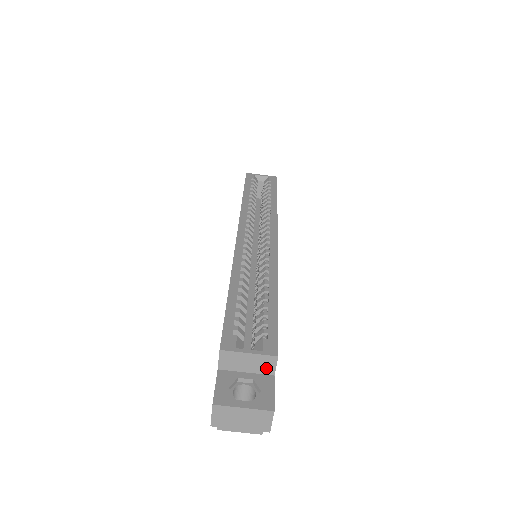
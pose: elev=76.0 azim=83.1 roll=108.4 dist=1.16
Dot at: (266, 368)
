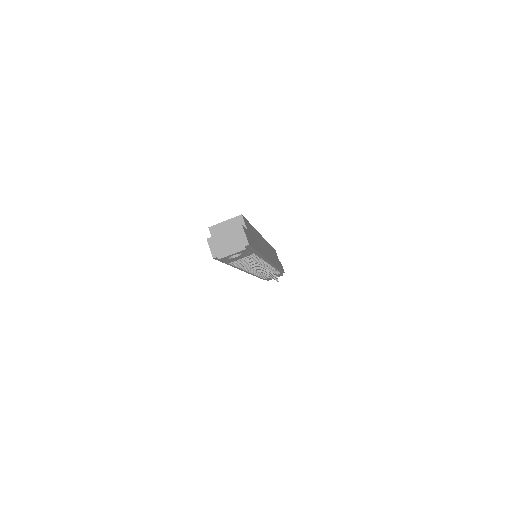
Dot at: occluded
